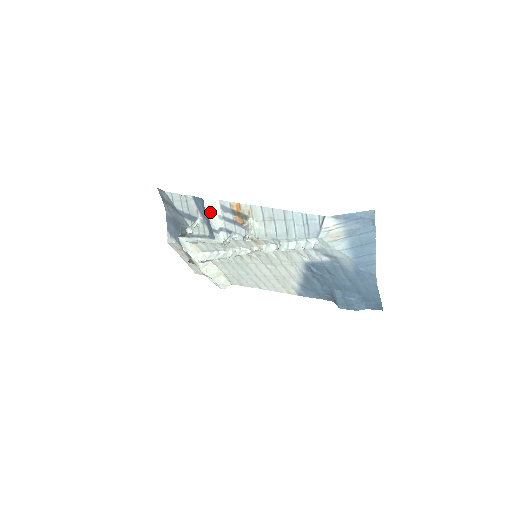
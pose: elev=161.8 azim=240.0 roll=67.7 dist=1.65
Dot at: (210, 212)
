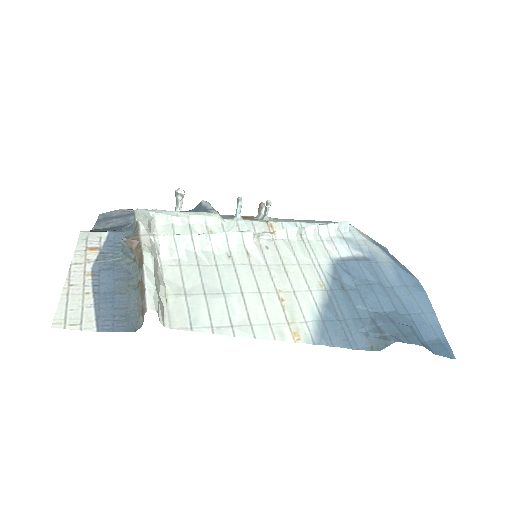
Dot at: (209, 204)
